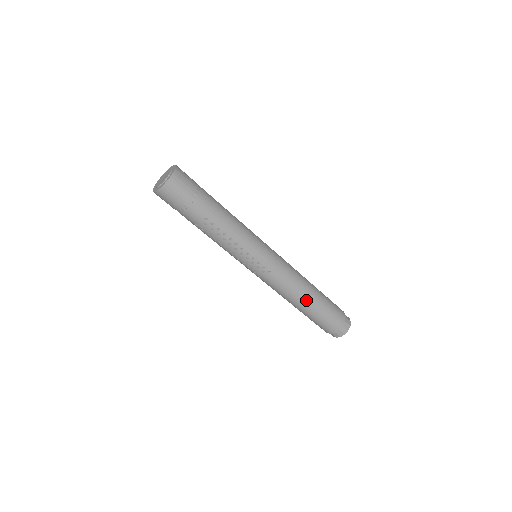
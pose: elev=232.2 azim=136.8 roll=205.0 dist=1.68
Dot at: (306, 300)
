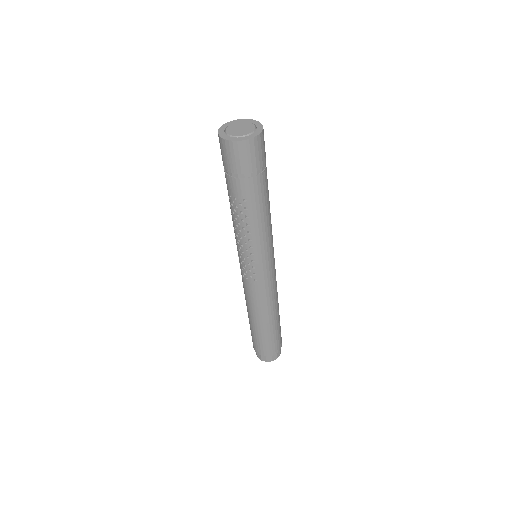
Dot at: (263, 321)
